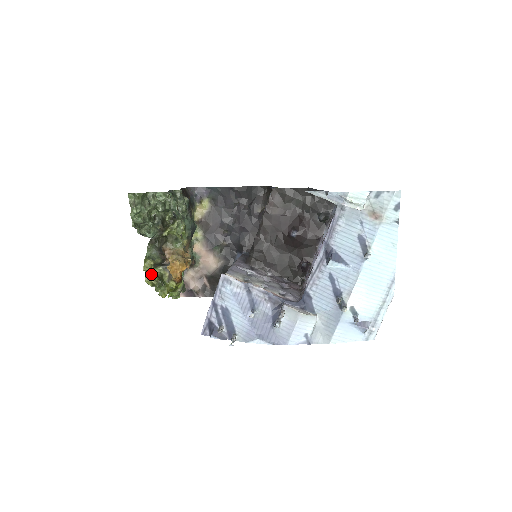
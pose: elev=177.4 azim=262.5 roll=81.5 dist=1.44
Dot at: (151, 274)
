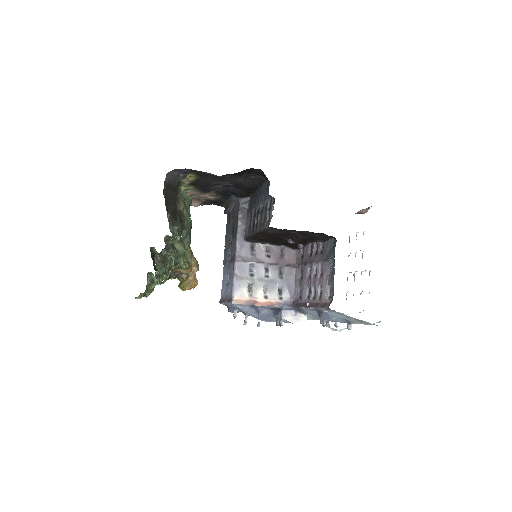
Dot at: occluded
